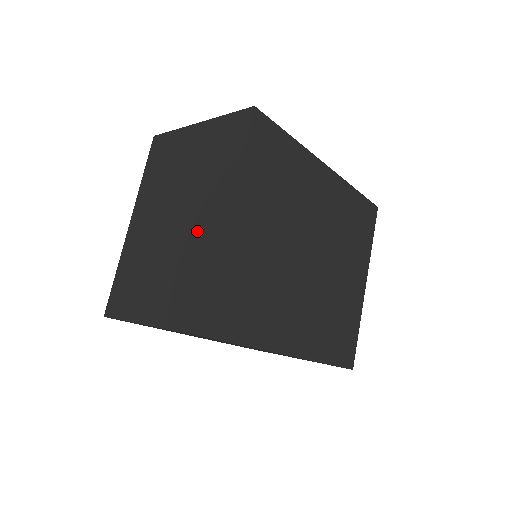
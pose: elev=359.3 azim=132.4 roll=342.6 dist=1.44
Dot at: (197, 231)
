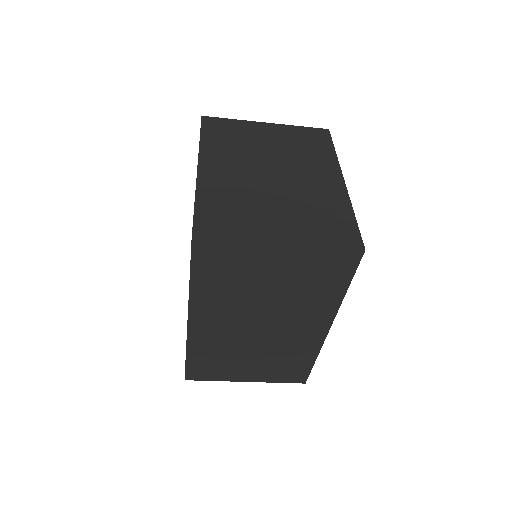
Dot at: (312, 185)
